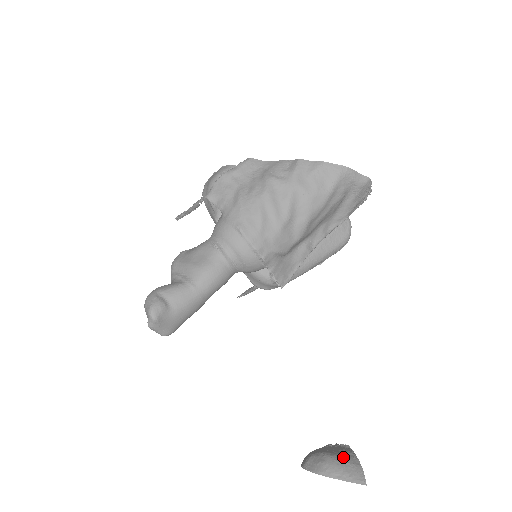
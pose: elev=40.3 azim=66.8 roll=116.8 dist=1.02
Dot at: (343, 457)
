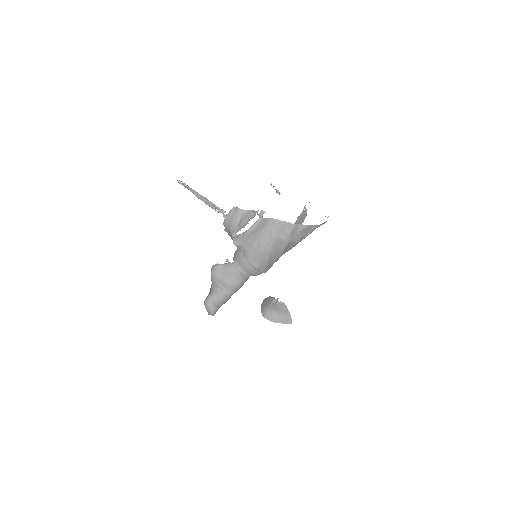
Dot at: (283, 313)
